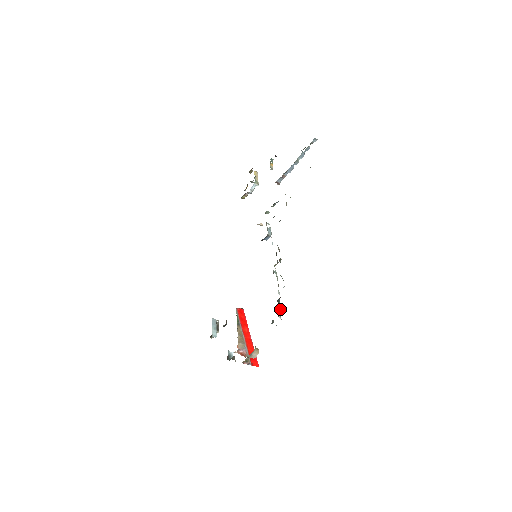
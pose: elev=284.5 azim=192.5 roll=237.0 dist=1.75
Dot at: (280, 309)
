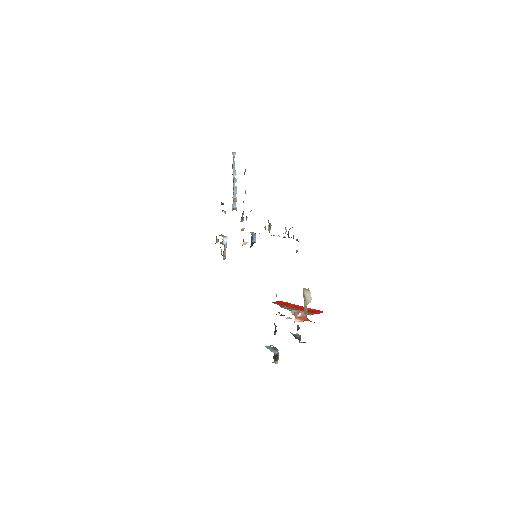
Dot at: occluded
